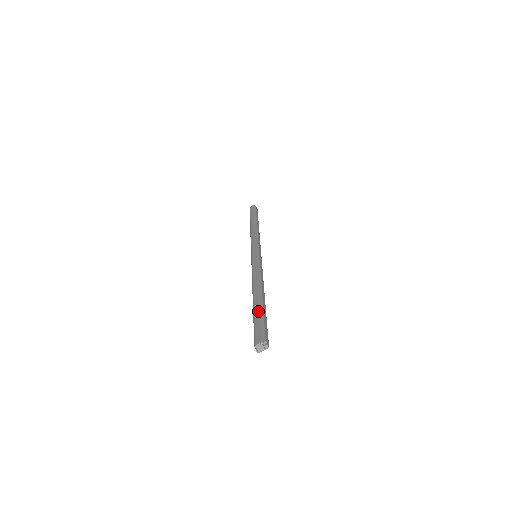
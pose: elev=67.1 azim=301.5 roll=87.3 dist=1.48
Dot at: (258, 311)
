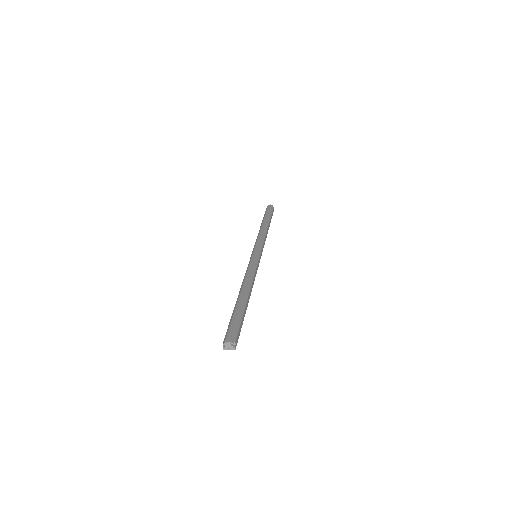
Dot at: (239, 311)
